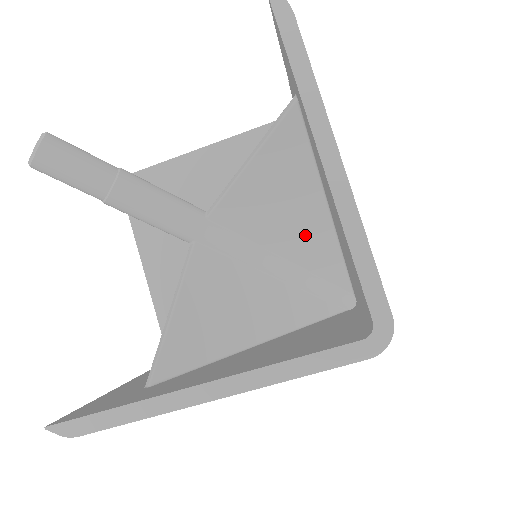
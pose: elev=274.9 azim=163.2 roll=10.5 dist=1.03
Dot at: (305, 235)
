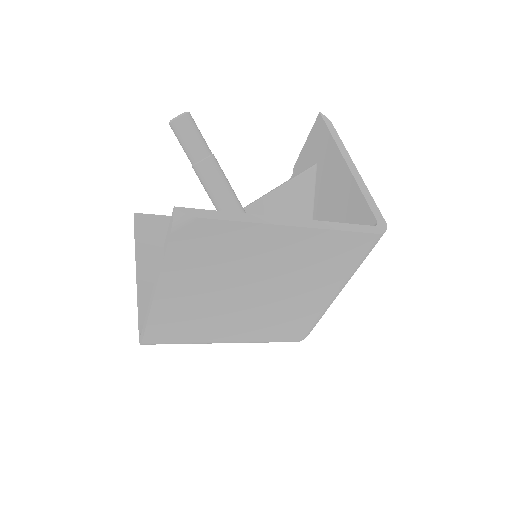
Dot at: occluded
